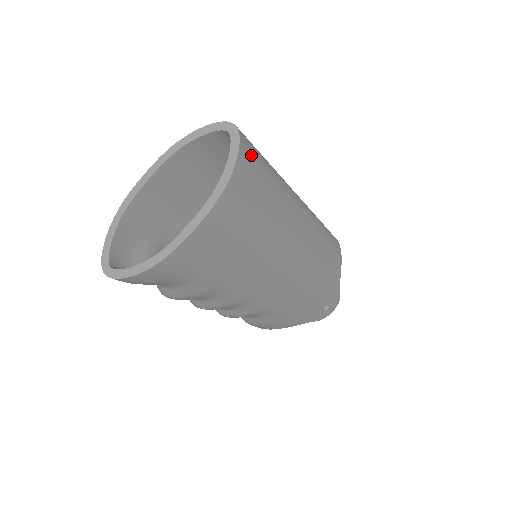
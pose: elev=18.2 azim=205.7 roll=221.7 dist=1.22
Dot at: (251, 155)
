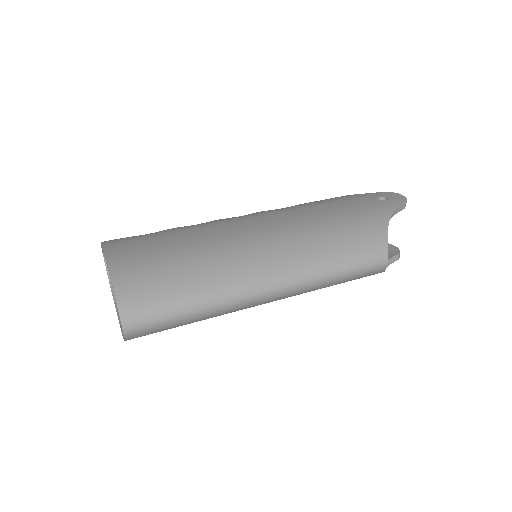
Dot at: (147, 334)
